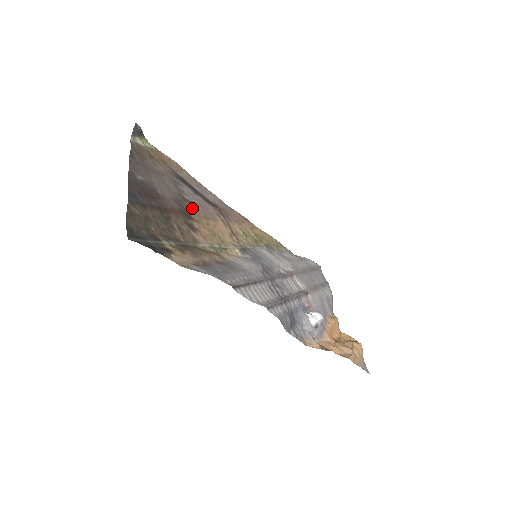
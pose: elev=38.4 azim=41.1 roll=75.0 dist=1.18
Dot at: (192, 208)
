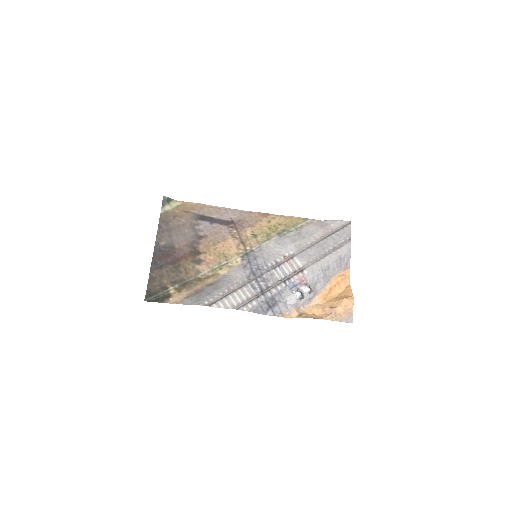
Dot at: (203, 243)
